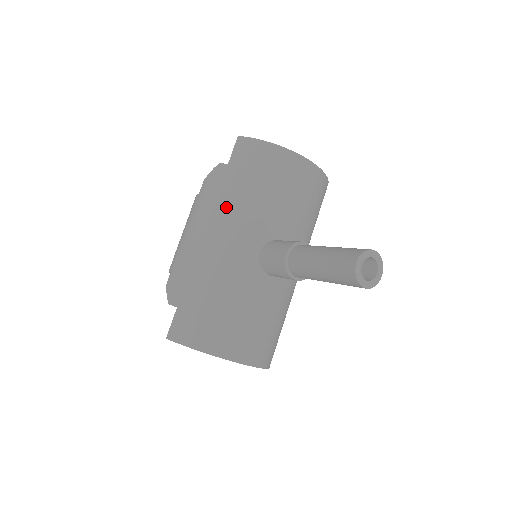
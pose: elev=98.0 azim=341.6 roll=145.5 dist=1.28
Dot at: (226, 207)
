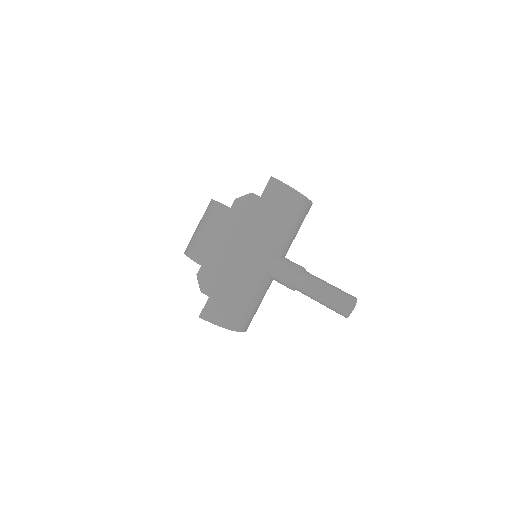
Dot at: (255, 231)
